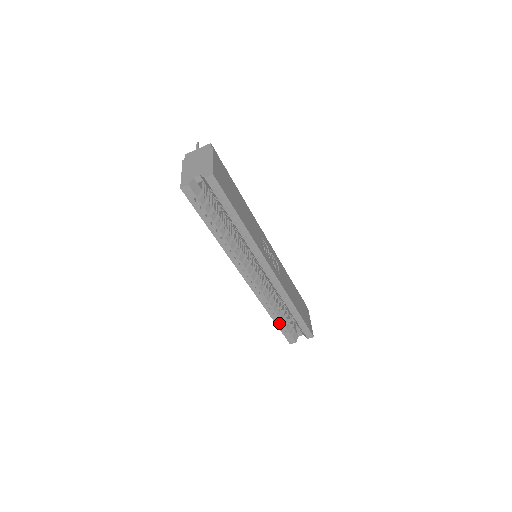
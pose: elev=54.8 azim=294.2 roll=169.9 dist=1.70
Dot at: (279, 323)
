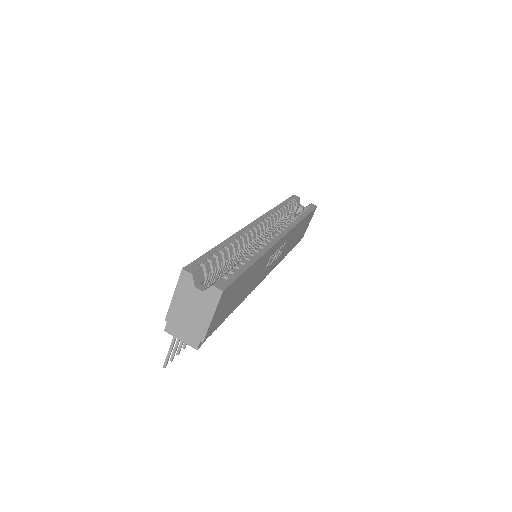
Dot at: (218, 251)
